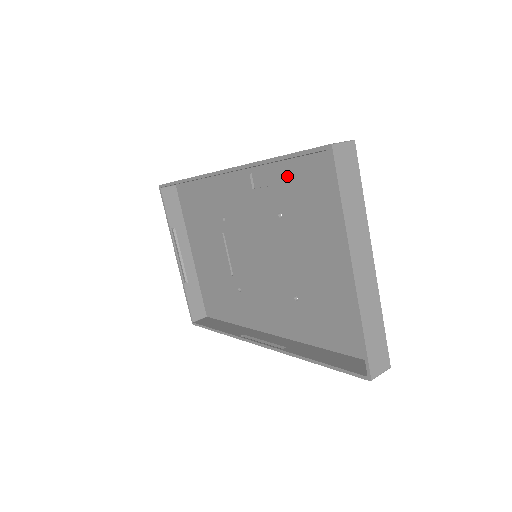
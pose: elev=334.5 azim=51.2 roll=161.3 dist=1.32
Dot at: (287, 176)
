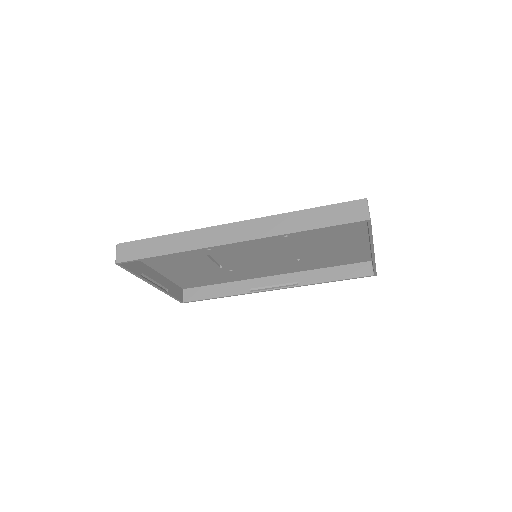
Dot at: occluded
